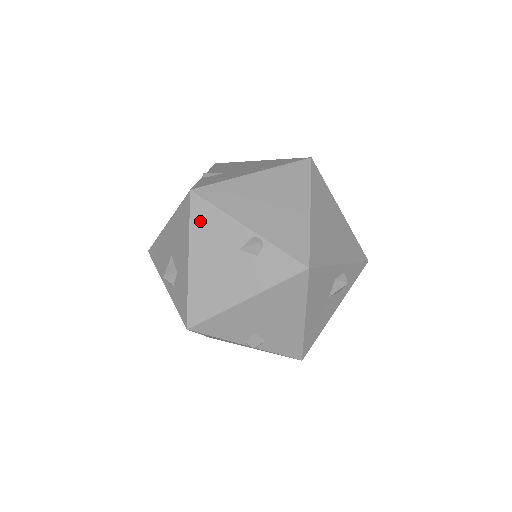
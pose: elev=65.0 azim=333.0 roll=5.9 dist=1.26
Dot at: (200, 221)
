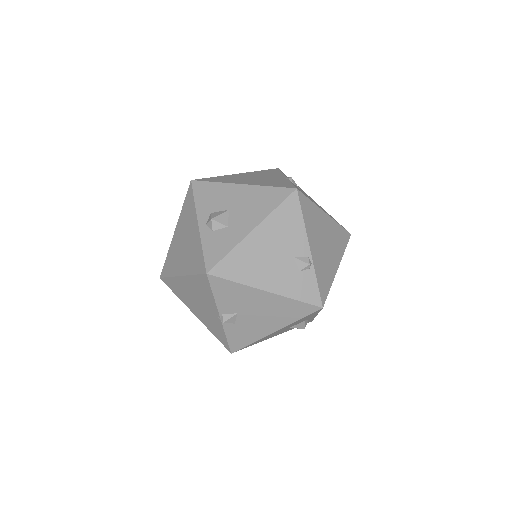
Dot at: (285, 214)
